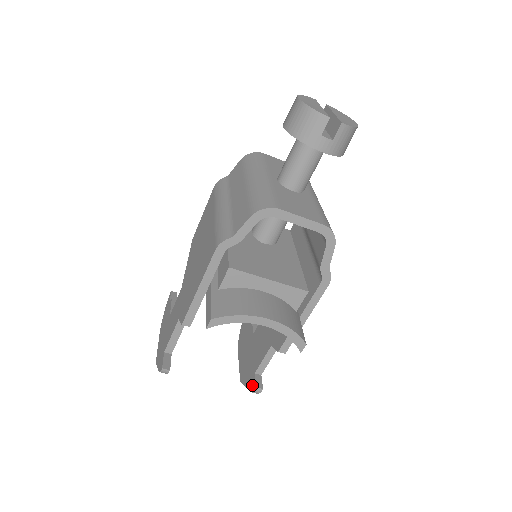
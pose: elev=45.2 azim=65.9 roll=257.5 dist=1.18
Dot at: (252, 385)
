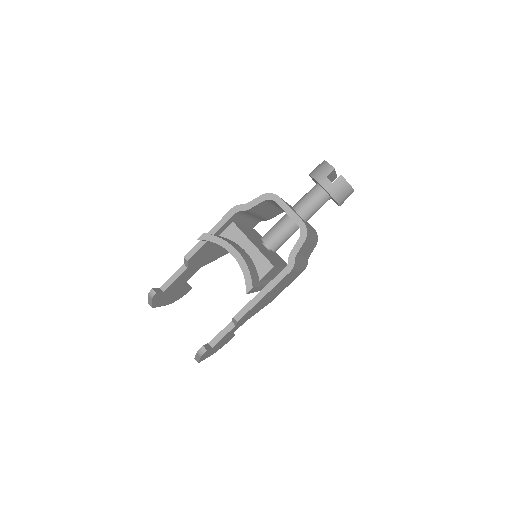
Dot at: occluded
